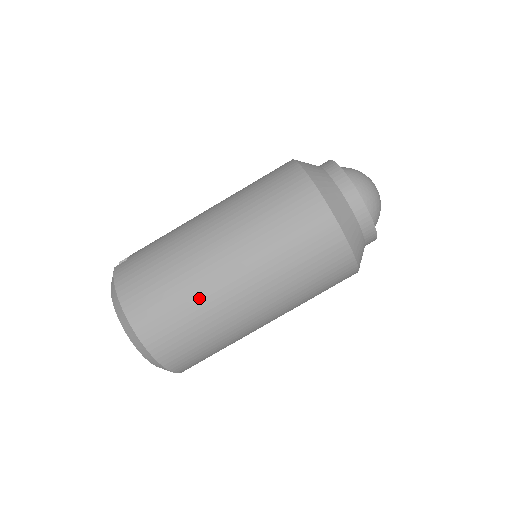
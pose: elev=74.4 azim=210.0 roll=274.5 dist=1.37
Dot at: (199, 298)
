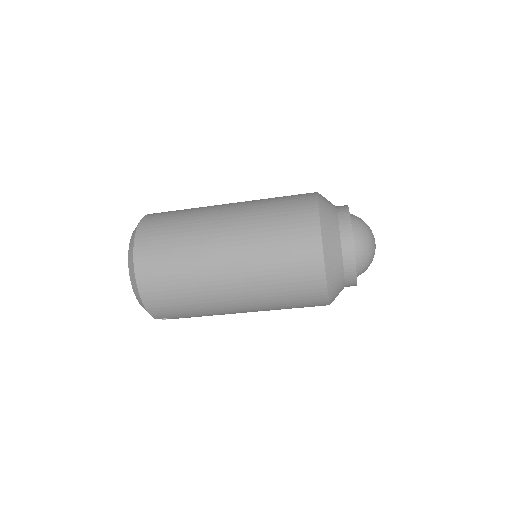
Dot at: (191, 243)
